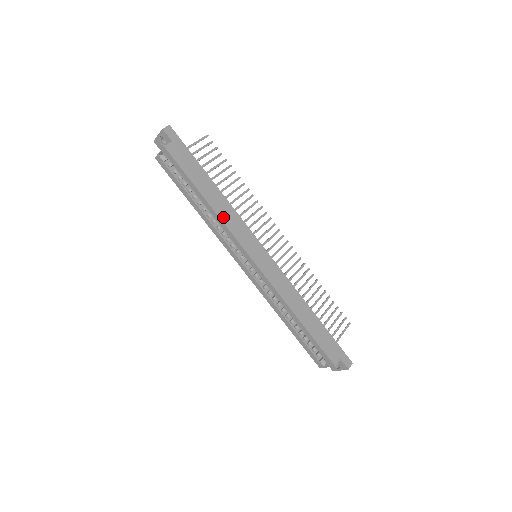
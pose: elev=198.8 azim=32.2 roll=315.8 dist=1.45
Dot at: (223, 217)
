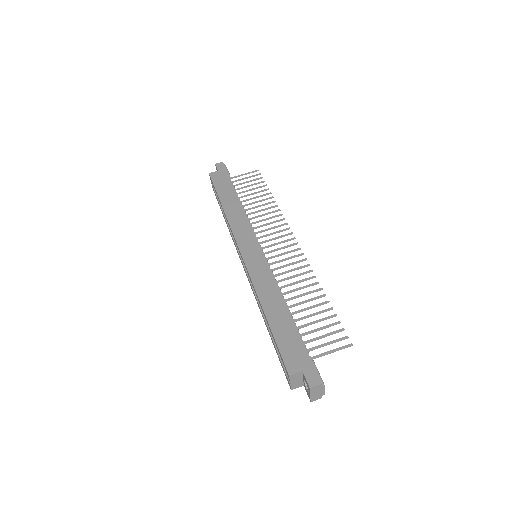
Dot at: (231, 218)
